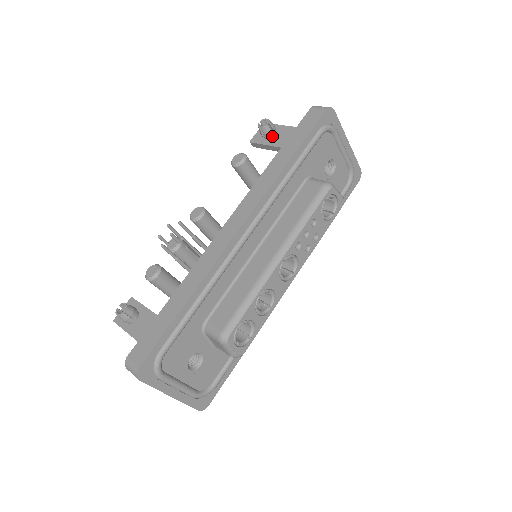
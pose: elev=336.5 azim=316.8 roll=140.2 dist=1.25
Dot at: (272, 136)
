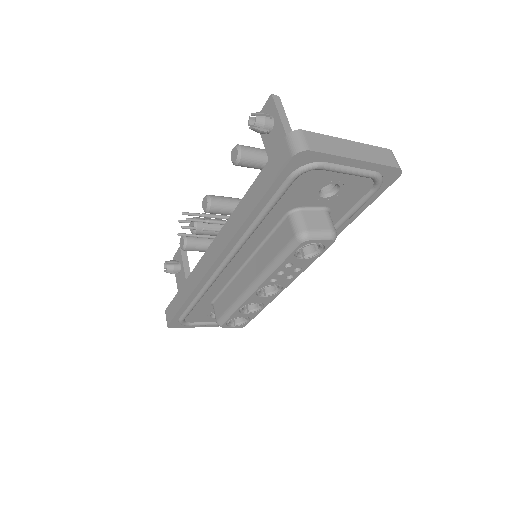
Dot at: (268, 132)
